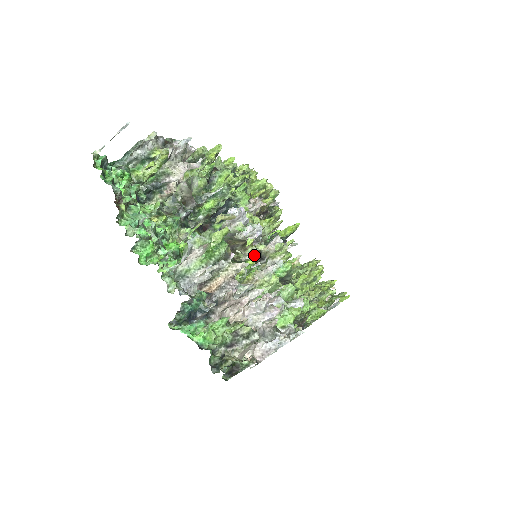
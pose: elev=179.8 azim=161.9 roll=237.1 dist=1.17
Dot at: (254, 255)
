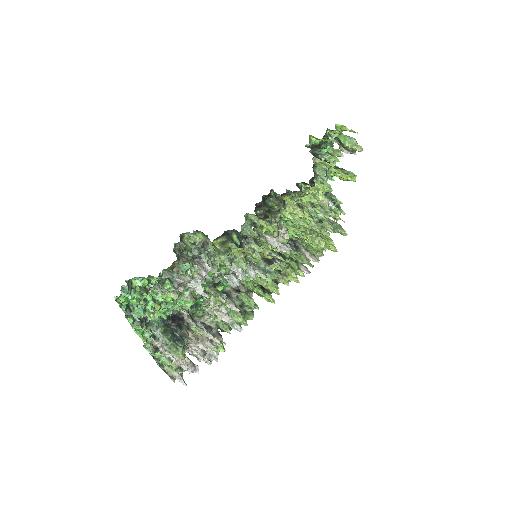
Dot at: (224, 312)
